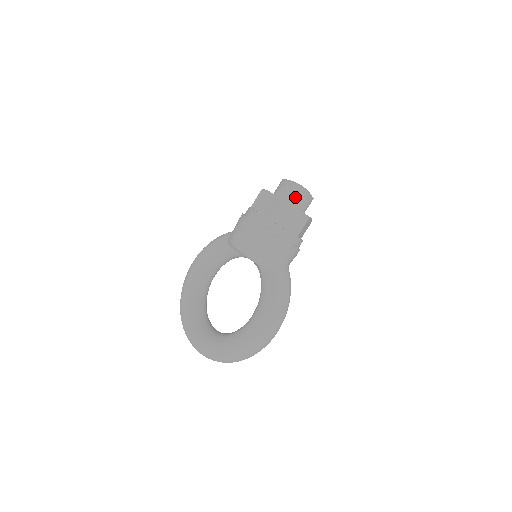
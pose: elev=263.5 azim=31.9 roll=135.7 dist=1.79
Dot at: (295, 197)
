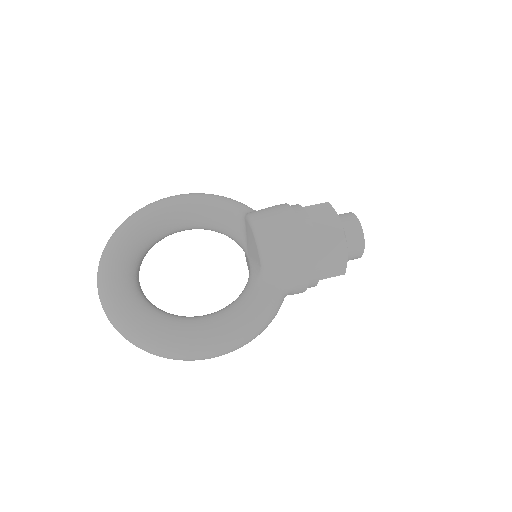
Dot at: (353, 242)
